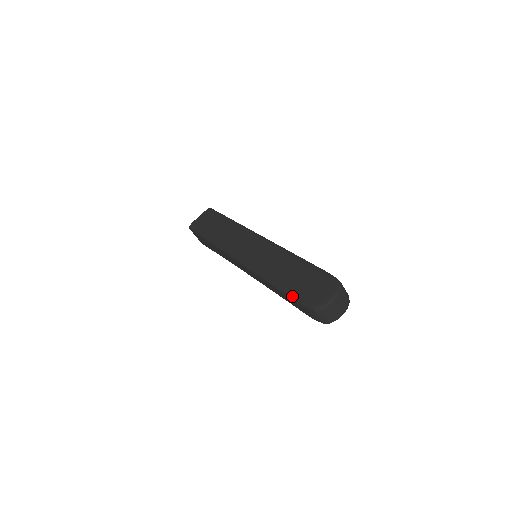
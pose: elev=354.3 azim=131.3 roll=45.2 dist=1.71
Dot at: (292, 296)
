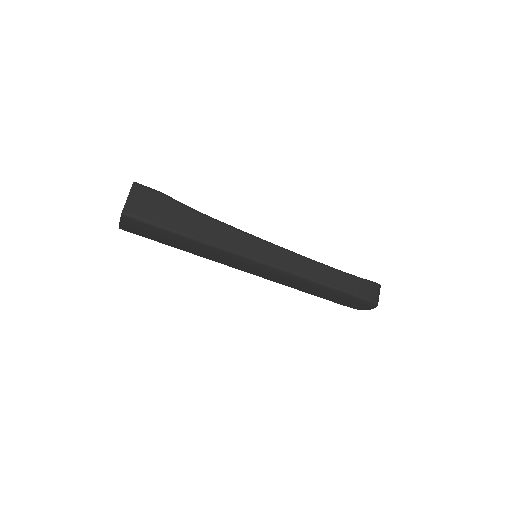
Dot at: occluded
